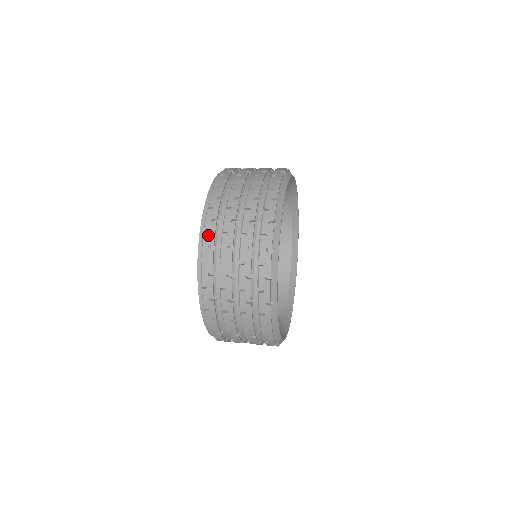
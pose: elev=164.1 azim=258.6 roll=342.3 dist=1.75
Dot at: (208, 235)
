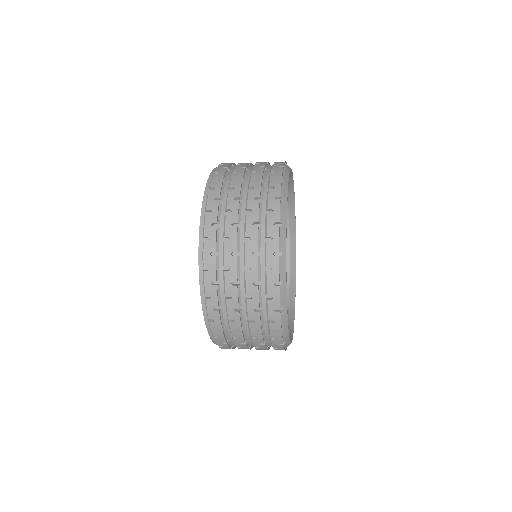
Dot at: (223, 165)
